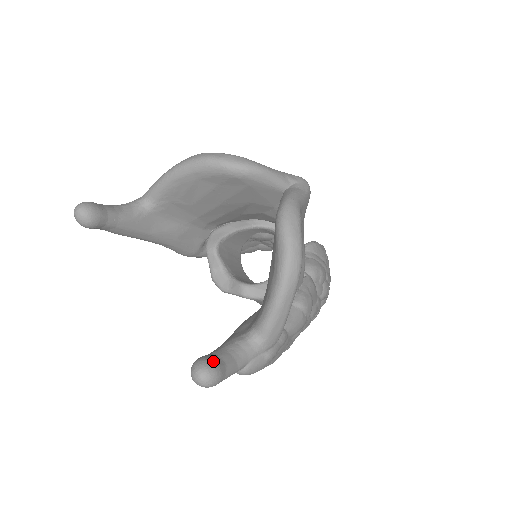
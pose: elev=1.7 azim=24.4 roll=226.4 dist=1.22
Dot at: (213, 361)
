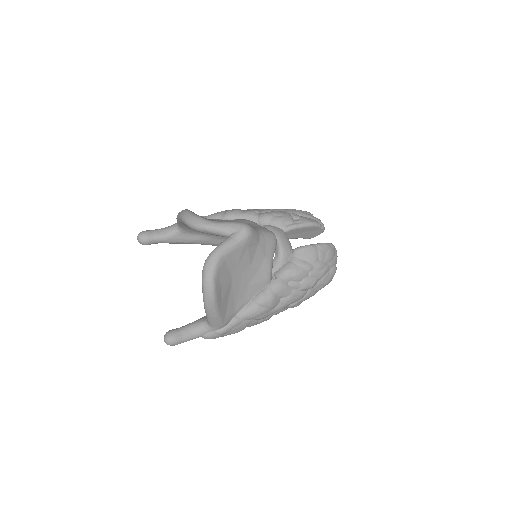
Dot at: (173, 334)
